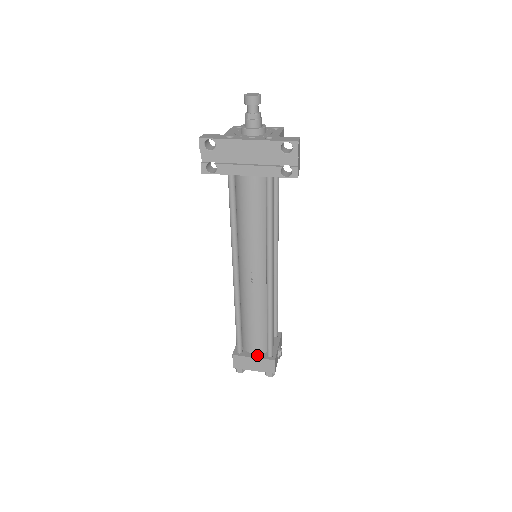
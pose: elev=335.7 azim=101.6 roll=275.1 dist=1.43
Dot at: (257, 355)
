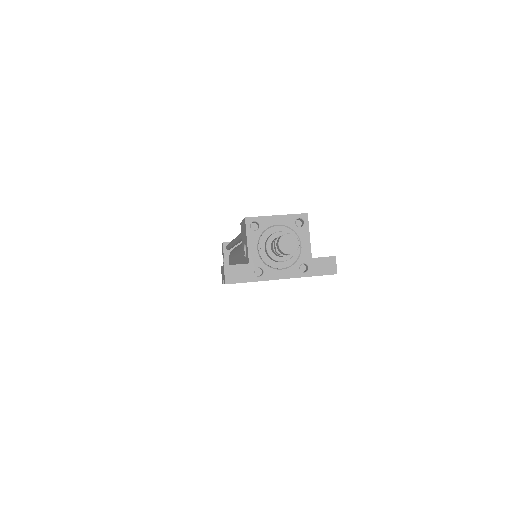
Dot at: occluded
